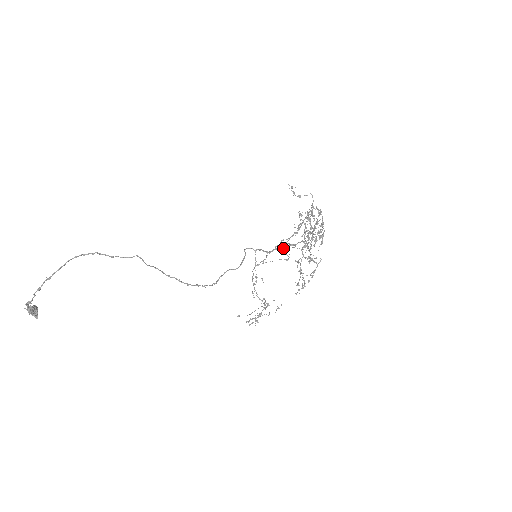
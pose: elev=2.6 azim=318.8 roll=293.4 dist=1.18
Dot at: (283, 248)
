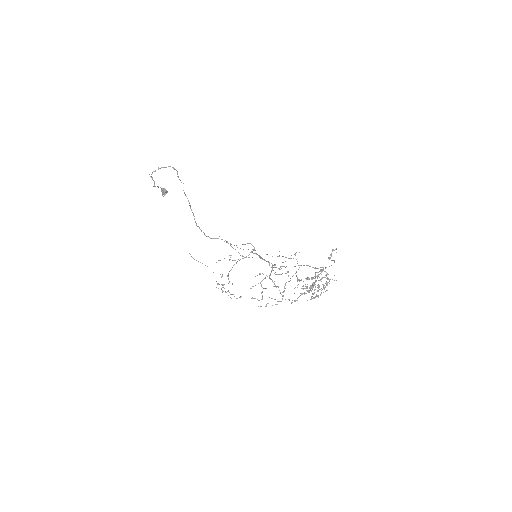
Dot at: (260, 257)
